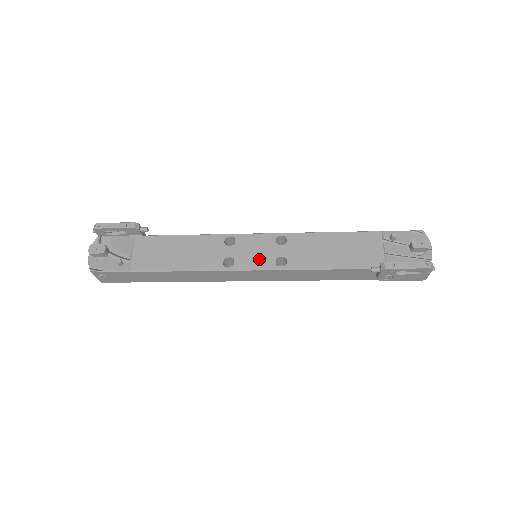
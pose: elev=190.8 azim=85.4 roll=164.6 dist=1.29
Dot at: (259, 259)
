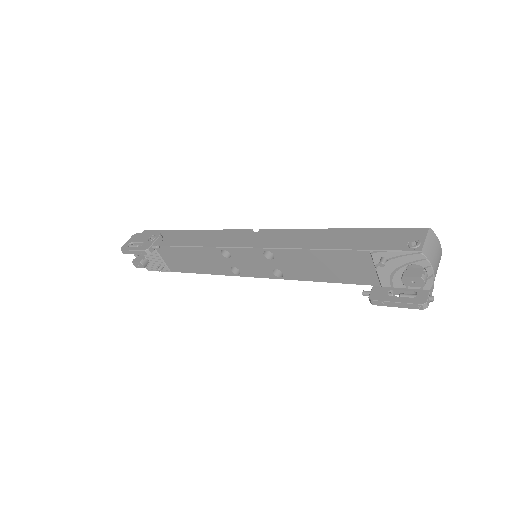
Dot at: (258, 270)
